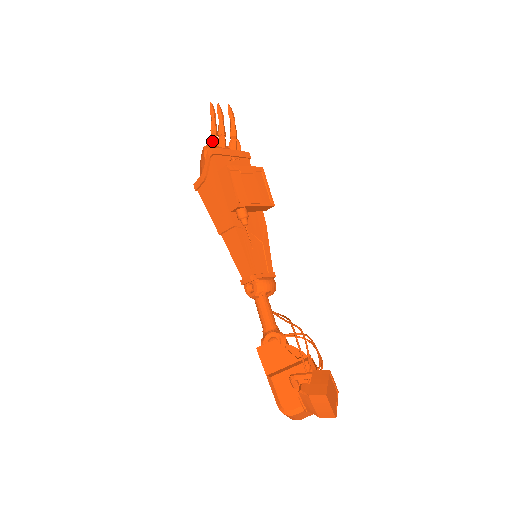
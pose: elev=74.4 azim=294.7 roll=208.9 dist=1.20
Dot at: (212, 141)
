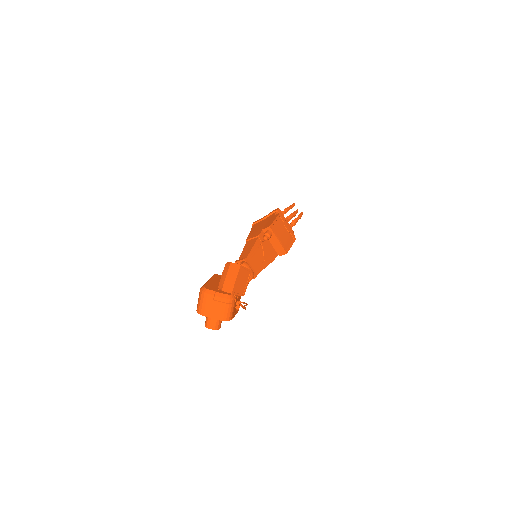
Dot at: occluded
